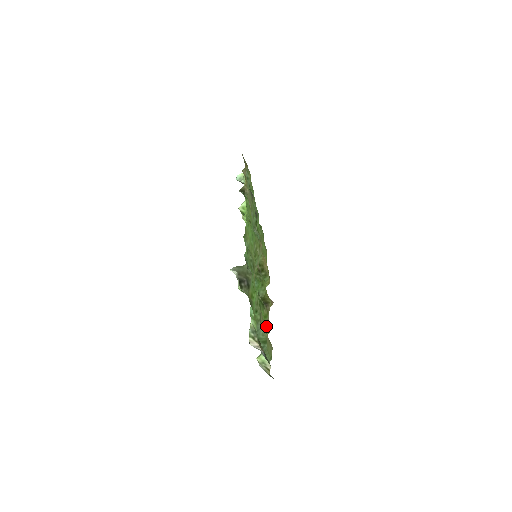
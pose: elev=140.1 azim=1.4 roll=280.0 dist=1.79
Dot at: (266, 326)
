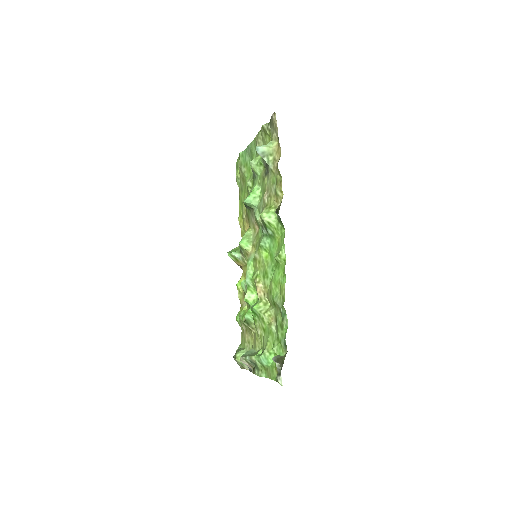
Dot at: (240, 310)
